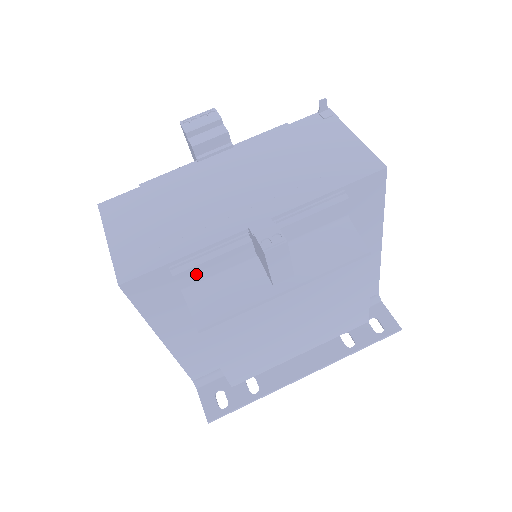
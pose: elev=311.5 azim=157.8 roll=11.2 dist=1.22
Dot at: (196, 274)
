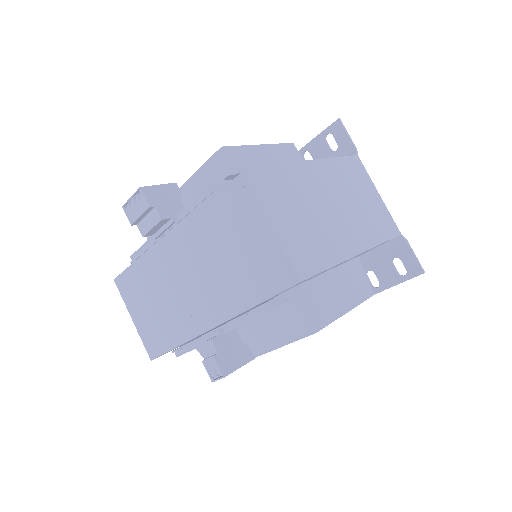
Dot at: occluded
